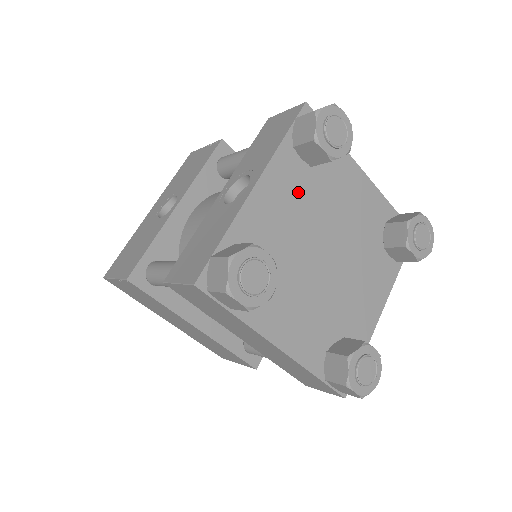
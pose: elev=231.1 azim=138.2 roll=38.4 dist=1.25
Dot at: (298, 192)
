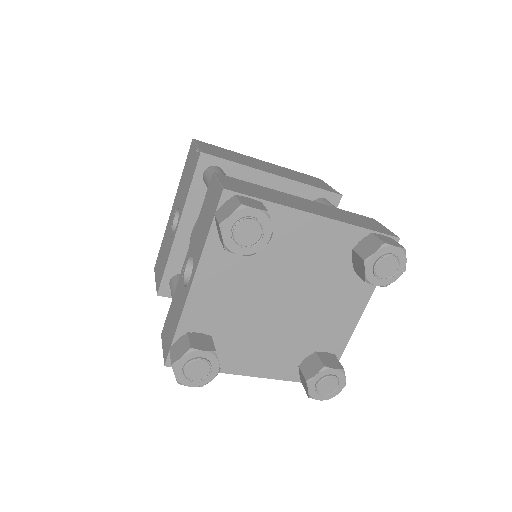
Dot at: (238, 269)
